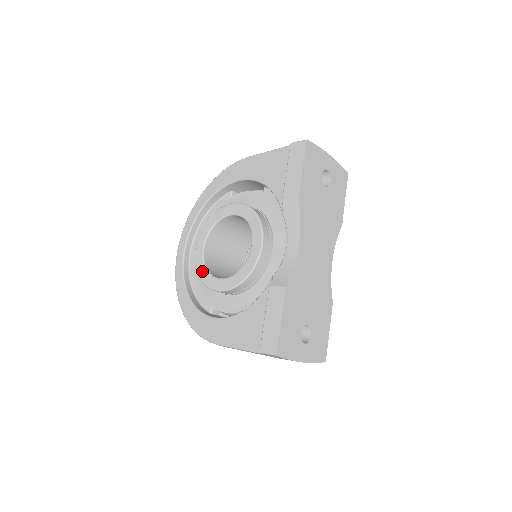
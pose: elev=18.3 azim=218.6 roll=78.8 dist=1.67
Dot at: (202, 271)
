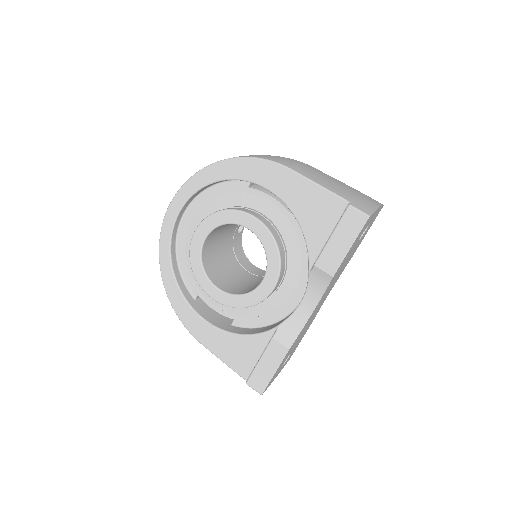
Dot at: (197, 267)
